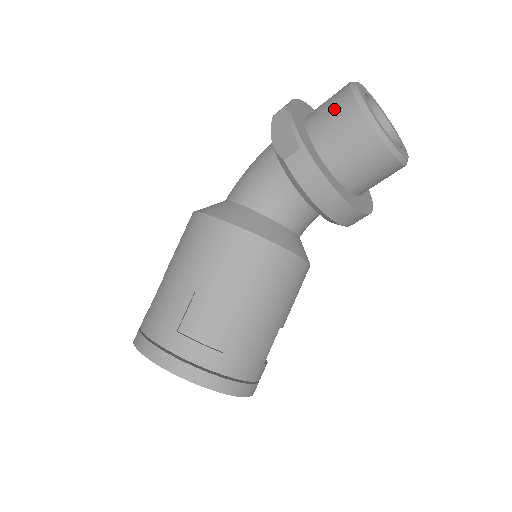
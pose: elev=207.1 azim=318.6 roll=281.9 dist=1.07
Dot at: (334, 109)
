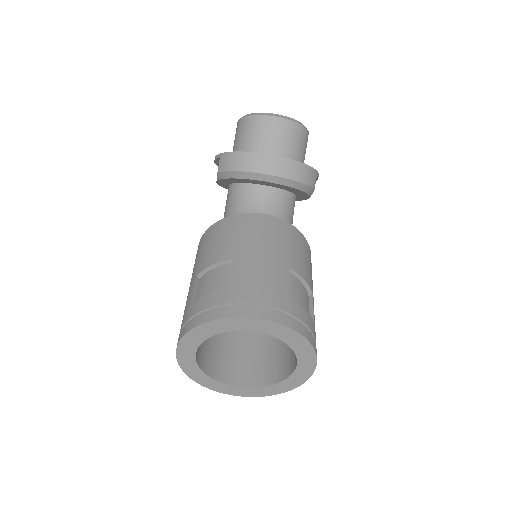
Dot at: (235, 137)
